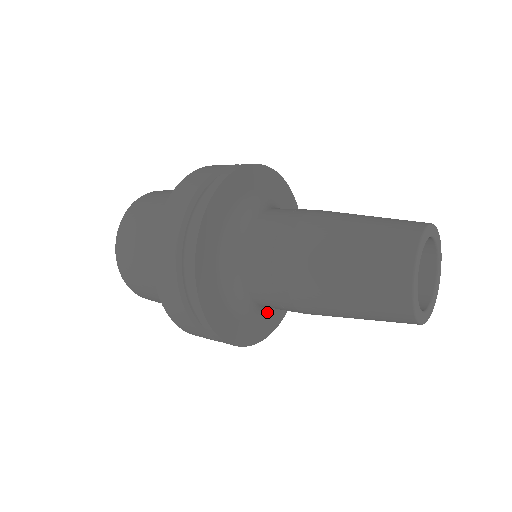
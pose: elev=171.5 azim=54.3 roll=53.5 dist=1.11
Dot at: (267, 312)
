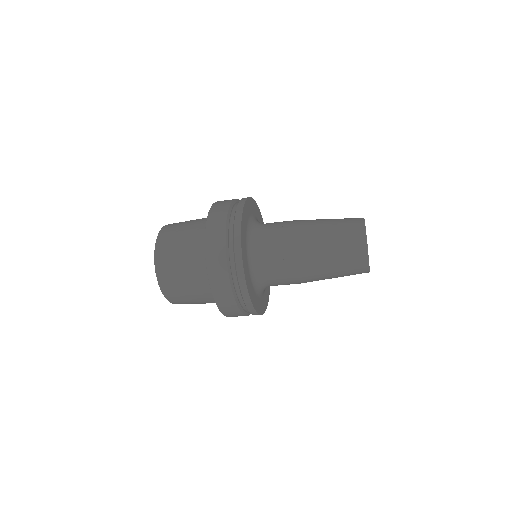
Dot at: (261, 297)
